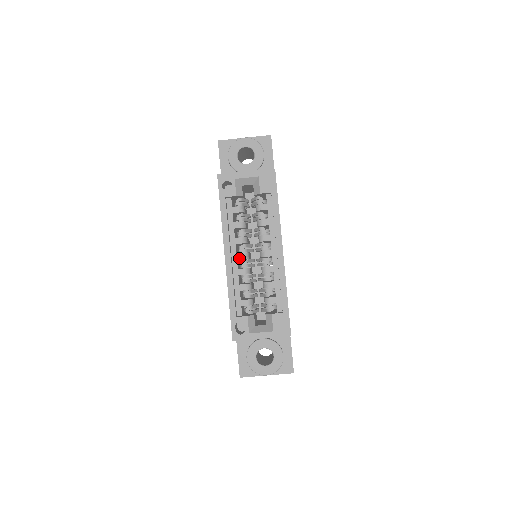
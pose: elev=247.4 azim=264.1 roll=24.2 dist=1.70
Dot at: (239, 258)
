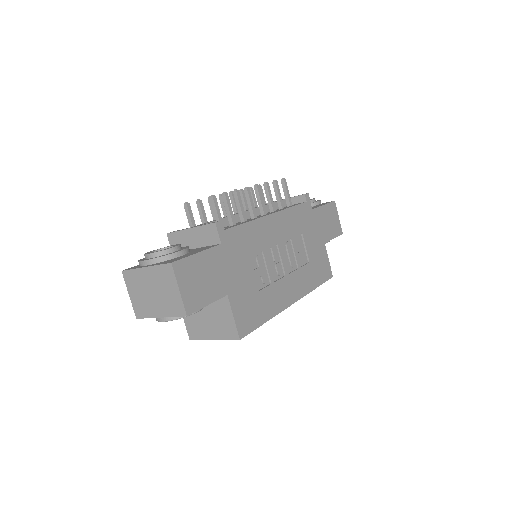
Dot at: occluded
